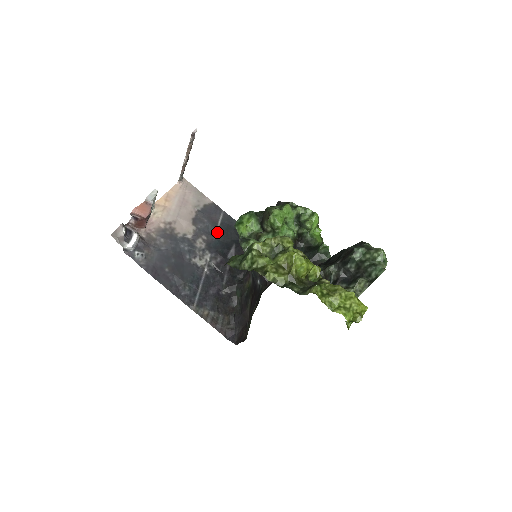
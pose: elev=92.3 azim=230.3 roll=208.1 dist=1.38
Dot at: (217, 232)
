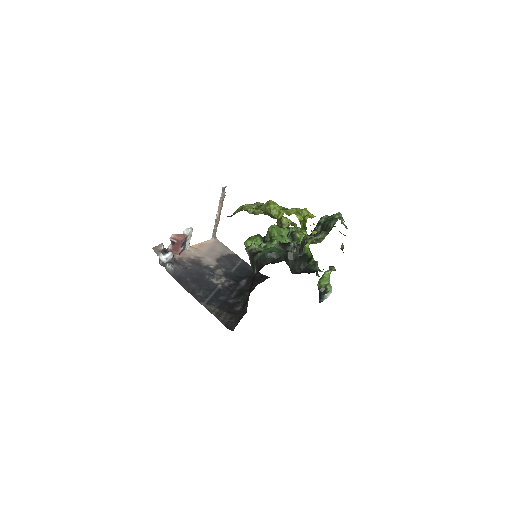
Dot at: (234, 269)
